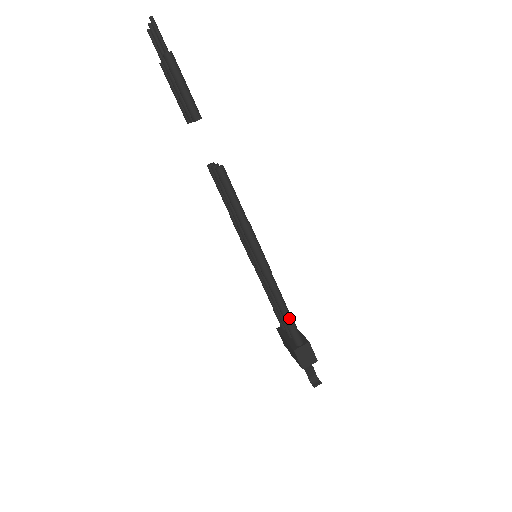
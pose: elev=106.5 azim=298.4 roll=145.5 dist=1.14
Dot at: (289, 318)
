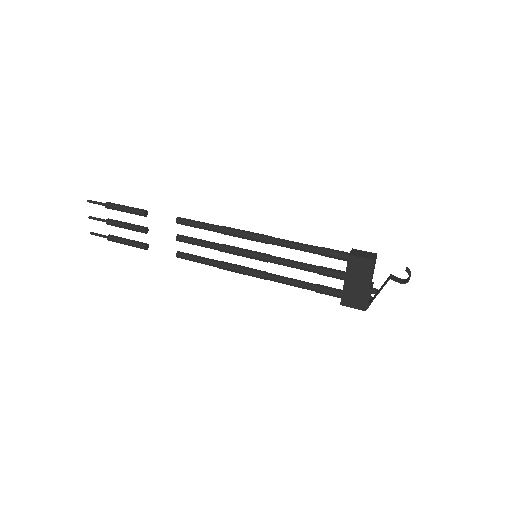
Dot at: (317, 247)
